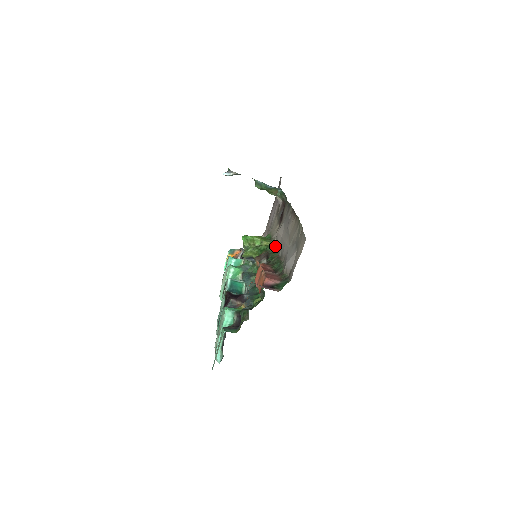
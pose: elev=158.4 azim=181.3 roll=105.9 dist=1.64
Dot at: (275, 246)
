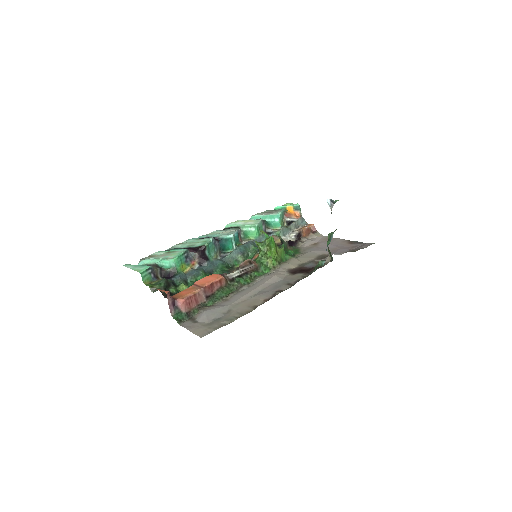
Dot at: (264, 274)
